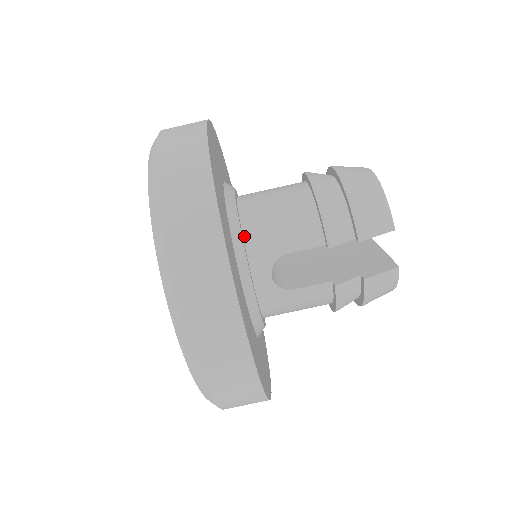
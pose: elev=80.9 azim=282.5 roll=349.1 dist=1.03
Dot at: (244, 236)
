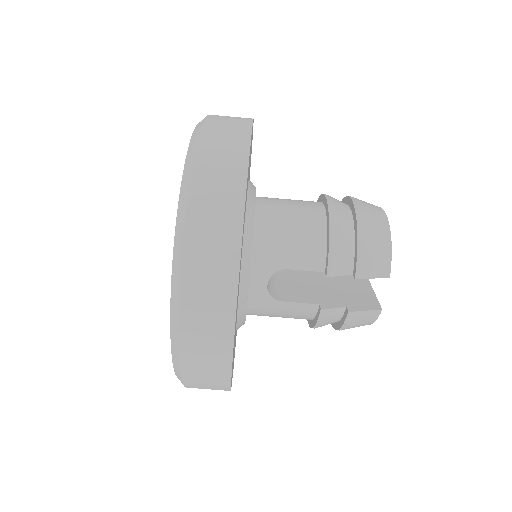
Dot at: (254, 241)
